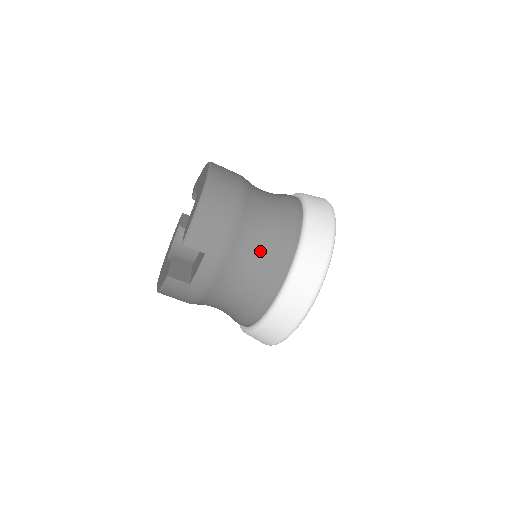
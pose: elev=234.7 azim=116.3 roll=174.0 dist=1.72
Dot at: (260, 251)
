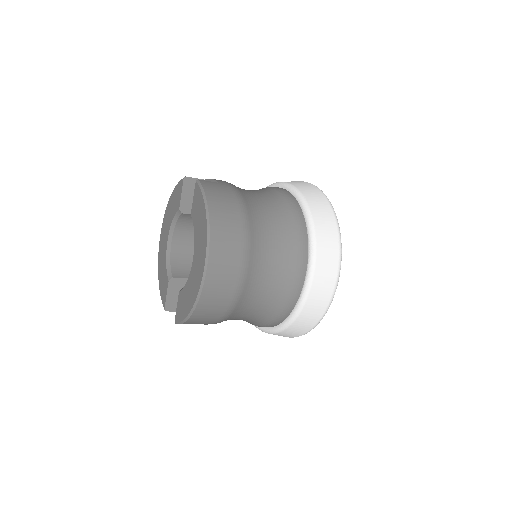
Dot at: (248, 319)
